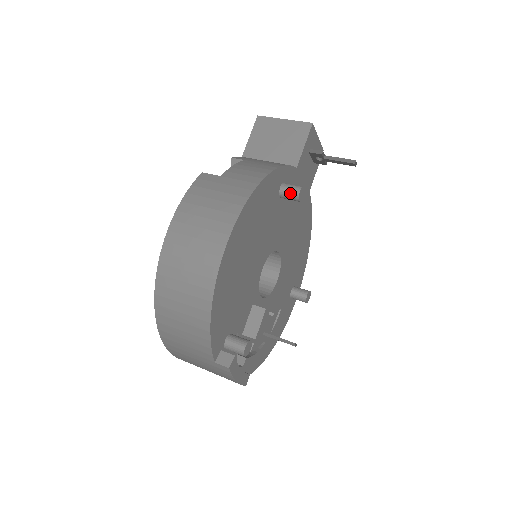
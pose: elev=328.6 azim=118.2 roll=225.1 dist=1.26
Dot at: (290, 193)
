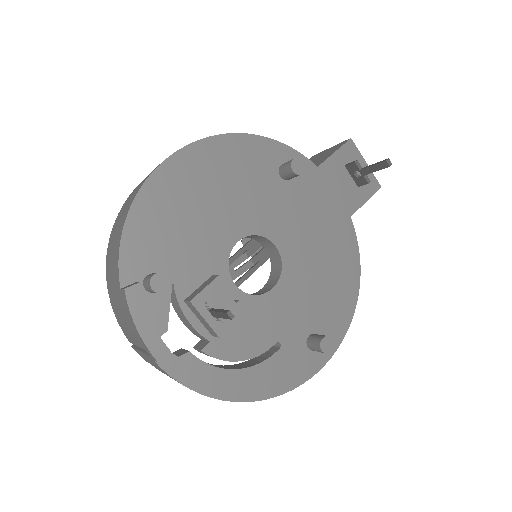
Dot at: (286, 165)
